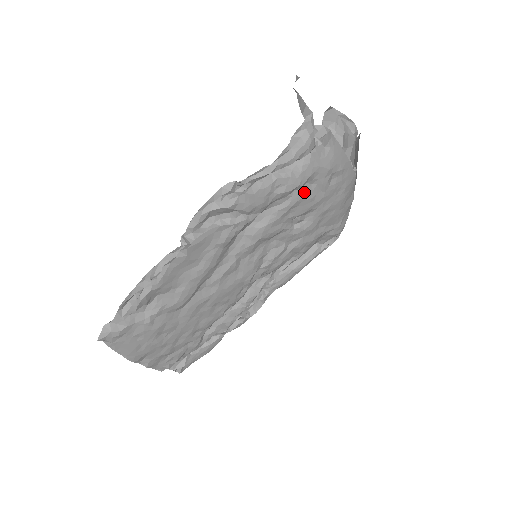
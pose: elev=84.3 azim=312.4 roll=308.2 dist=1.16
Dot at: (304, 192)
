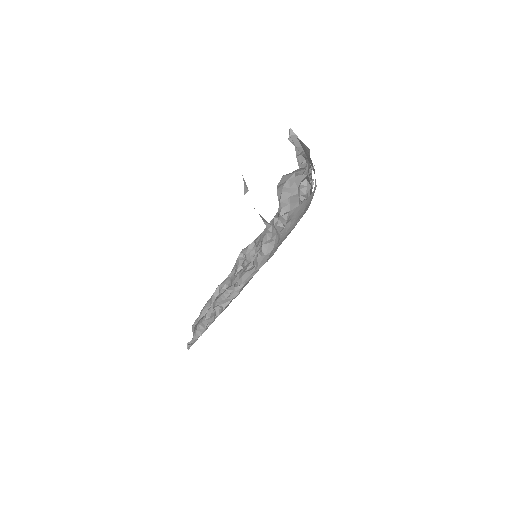
Dot at: occluded
